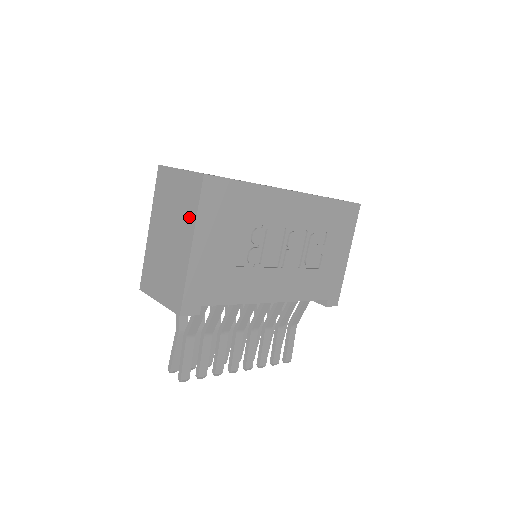
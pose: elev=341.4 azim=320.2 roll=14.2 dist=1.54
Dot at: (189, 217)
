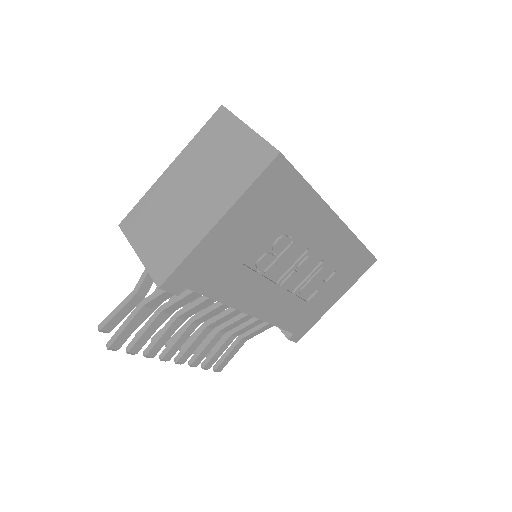
Dot at: (233, 187)
